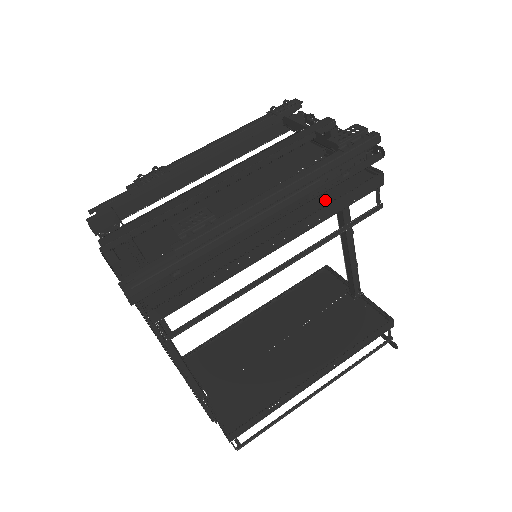
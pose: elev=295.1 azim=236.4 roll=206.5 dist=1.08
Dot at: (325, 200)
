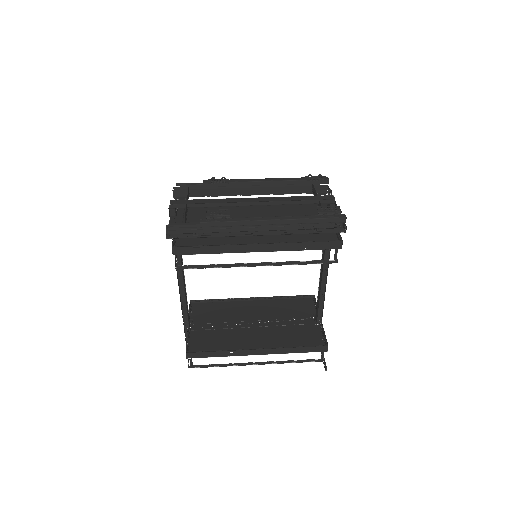
Dot at: (302, 240)
